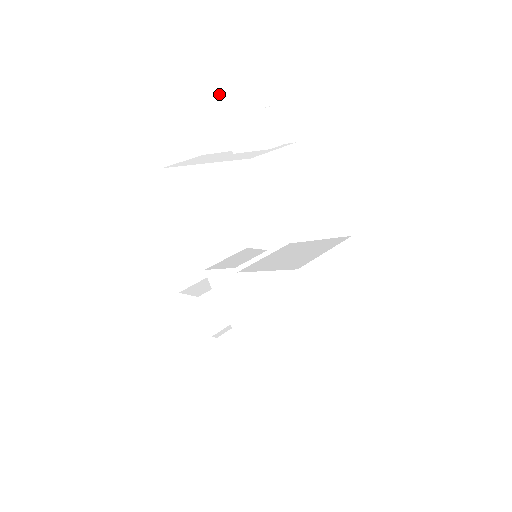
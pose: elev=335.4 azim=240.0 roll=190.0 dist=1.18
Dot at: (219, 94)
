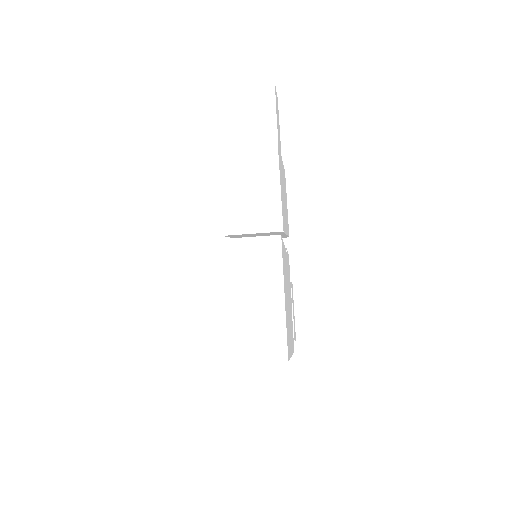
Dot at: occluded
